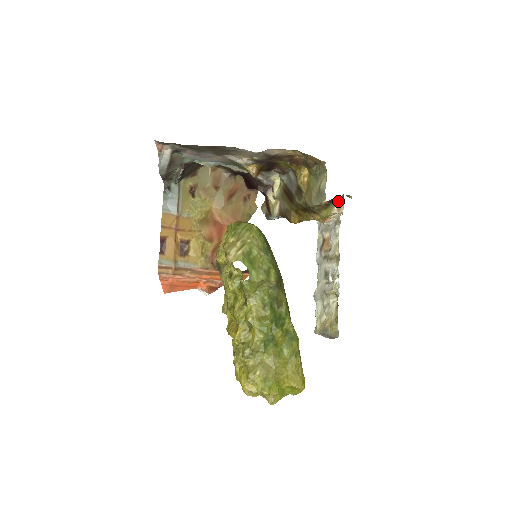
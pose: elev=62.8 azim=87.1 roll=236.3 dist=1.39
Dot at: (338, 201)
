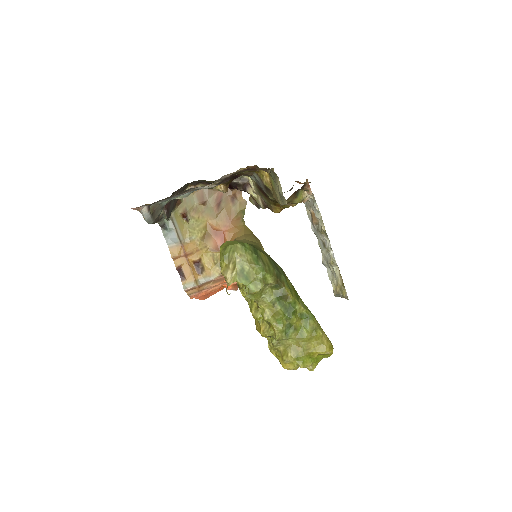
Dot at: (304, 187)
